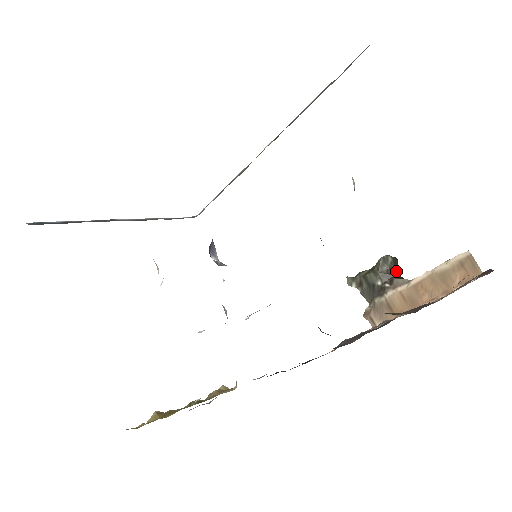
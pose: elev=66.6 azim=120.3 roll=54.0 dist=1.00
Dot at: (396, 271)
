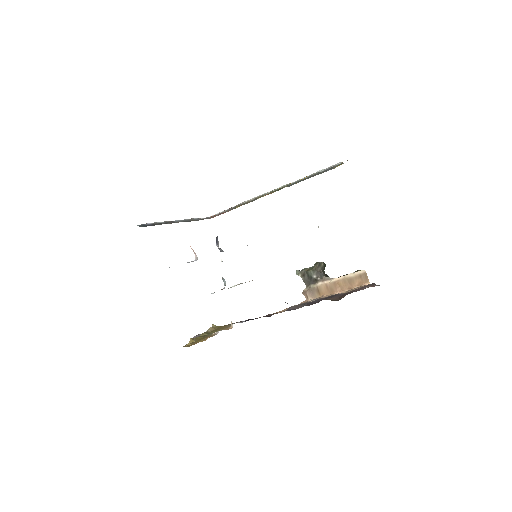
Dot at: (324, 271)
